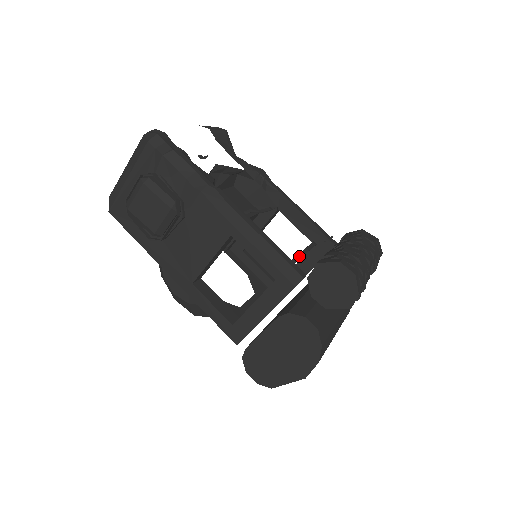
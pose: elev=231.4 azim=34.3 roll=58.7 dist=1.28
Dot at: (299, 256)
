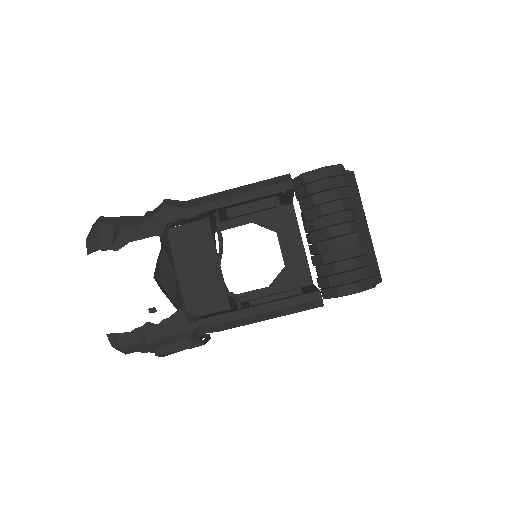
Dot at: (293, 266)
